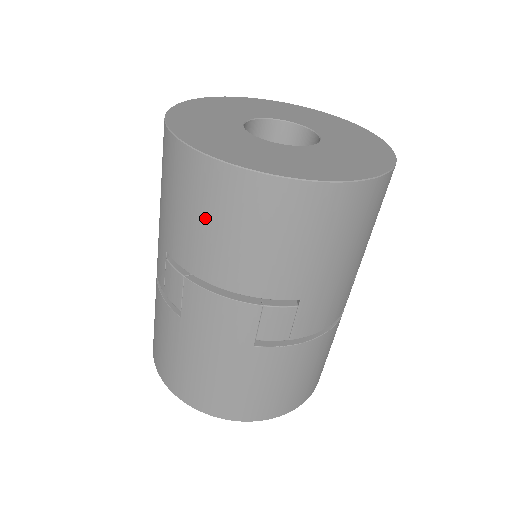
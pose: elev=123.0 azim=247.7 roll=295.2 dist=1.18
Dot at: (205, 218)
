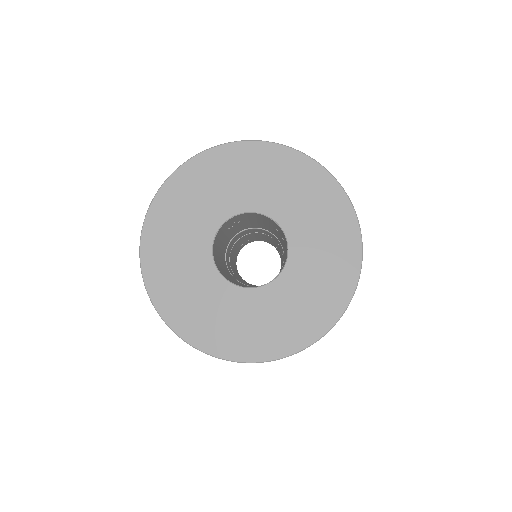
Dot at: occluded
